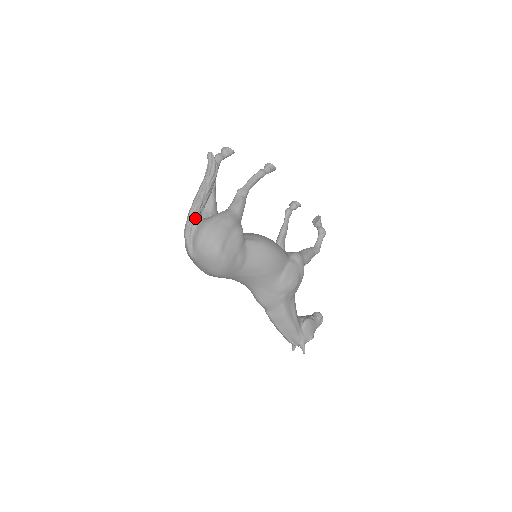
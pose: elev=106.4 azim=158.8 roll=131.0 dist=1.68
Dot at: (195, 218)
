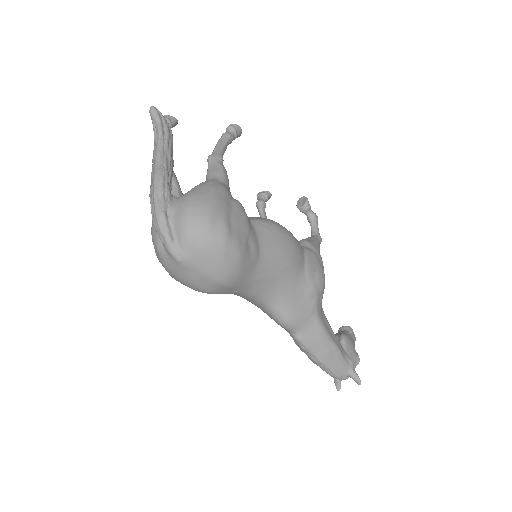
Dot at: (166, 196)
